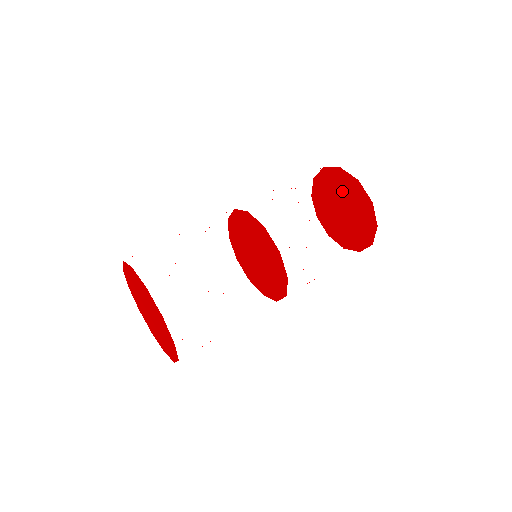
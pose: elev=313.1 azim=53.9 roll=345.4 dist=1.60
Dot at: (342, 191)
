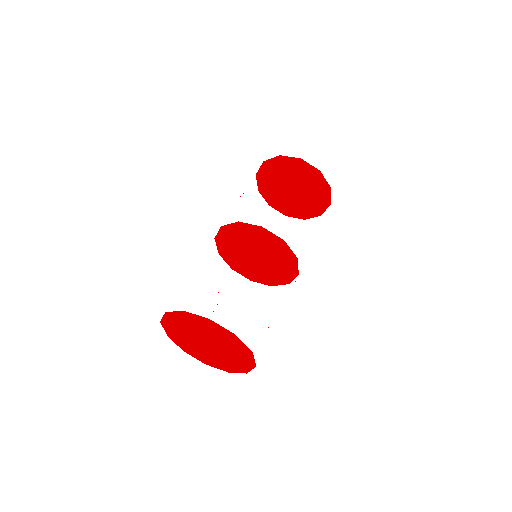
Dot at: (280, 176)
